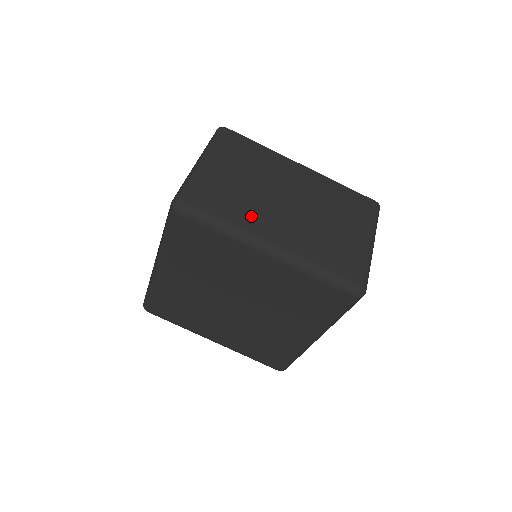
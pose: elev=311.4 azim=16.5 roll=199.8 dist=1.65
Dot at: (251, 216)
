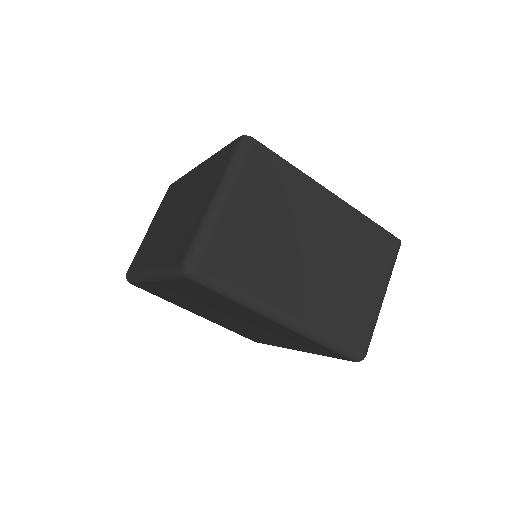
Dot at: (269, 281)
